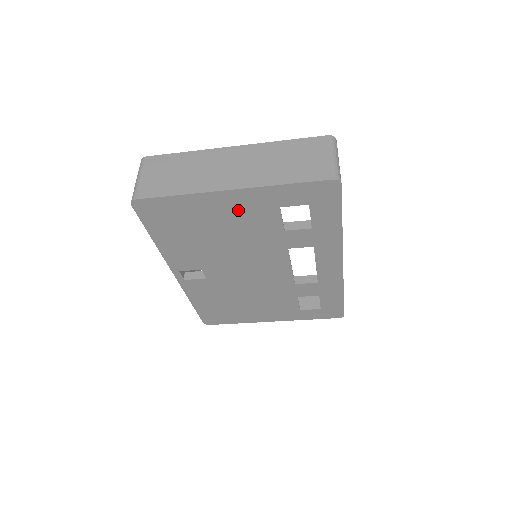
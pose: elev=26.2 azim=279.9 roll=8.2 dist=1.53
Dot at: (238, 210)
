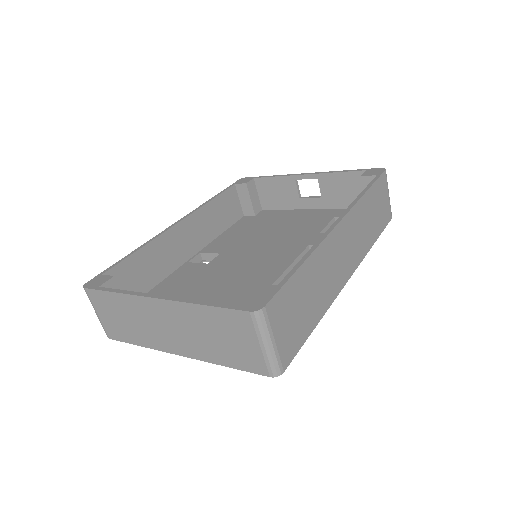
Dot at: occluded
